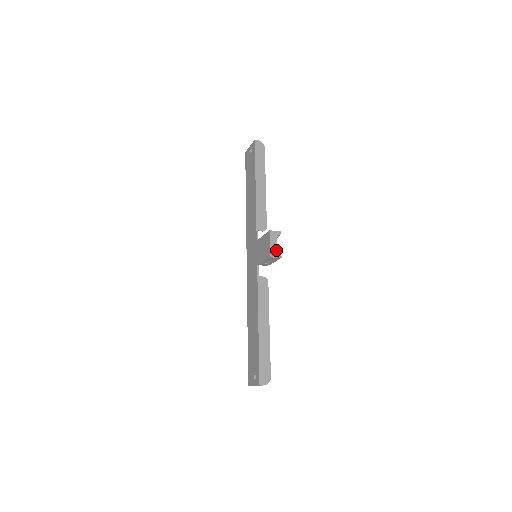
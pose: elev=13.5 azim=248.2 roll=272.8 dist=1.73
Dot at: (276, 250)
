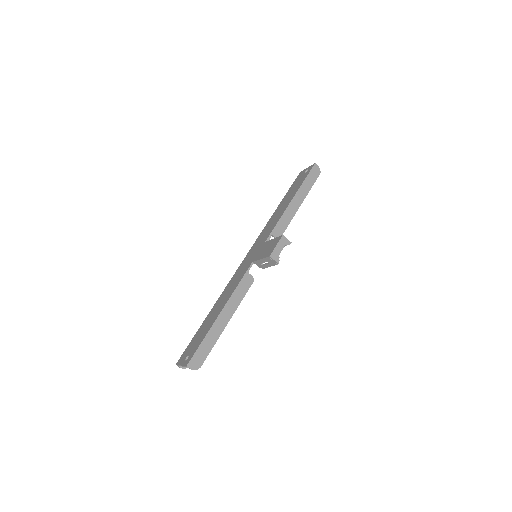
Dot at: (278, 254)
